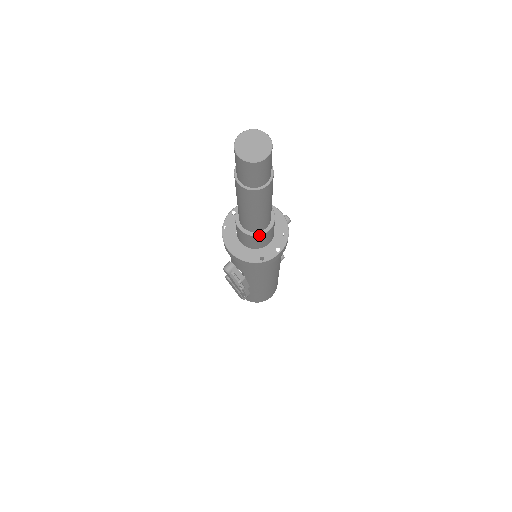
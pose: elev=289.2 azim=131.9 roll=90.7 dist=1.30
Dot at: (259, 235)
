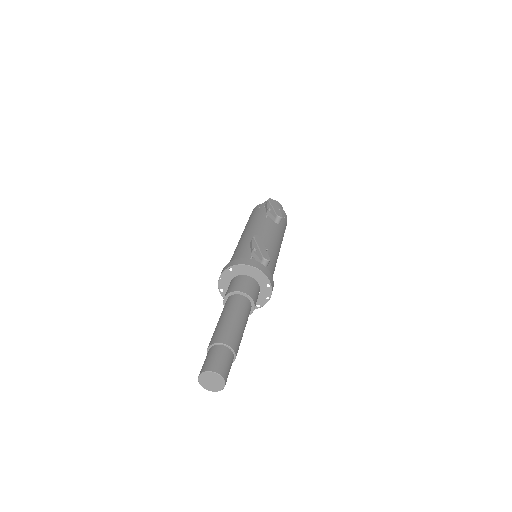
Dot at: occluded
